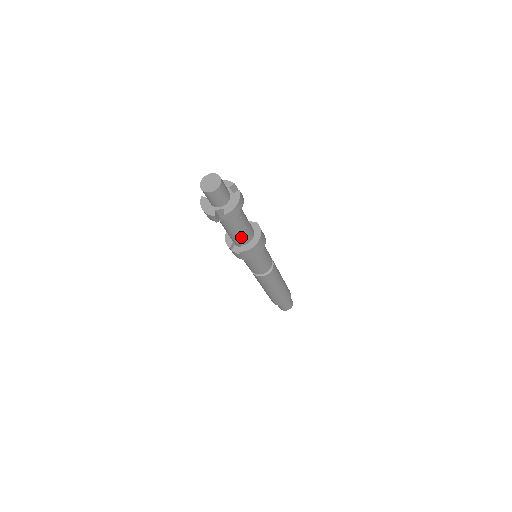
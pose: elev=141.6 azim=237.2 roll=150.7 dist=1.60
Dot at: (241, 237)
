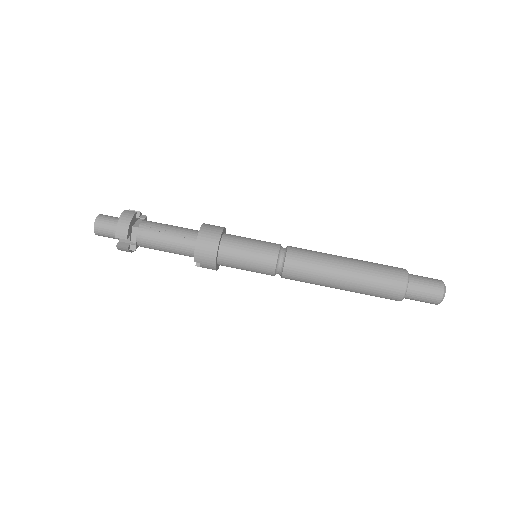
Dot at: (179, 246)
